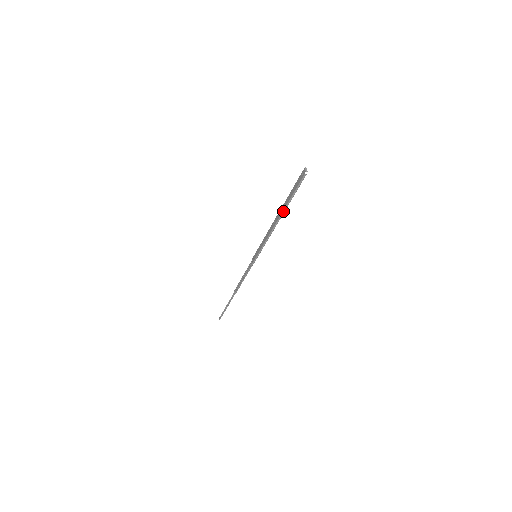
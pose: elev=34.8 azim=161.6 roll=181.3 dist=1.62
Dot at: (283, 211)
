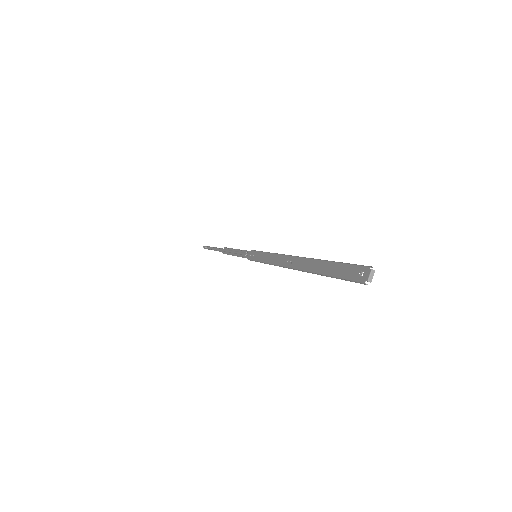
Dot at: (307, 271)
